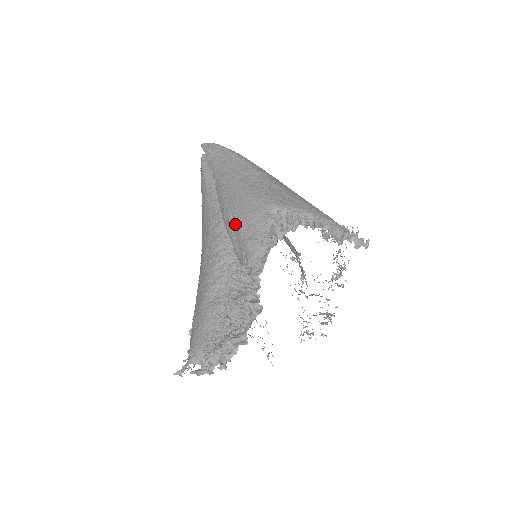
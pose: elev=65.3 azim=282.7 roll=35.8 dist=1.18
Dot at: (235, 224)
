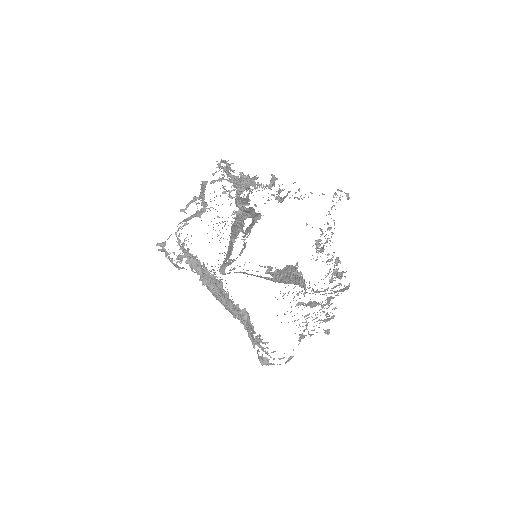
Dot at: occluded
